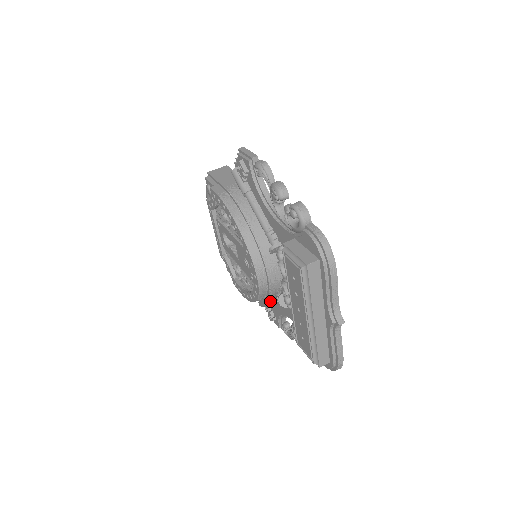
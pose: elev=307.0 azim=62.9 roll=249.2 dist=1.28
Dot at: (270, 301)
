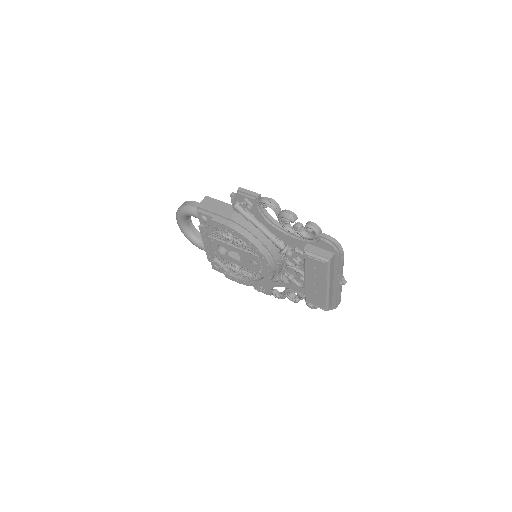
Dot at: occluded
